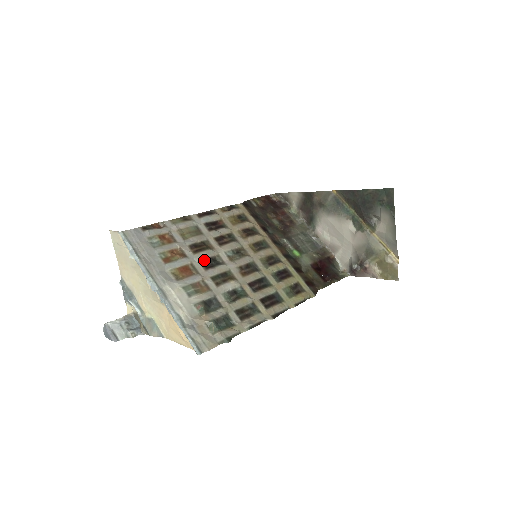
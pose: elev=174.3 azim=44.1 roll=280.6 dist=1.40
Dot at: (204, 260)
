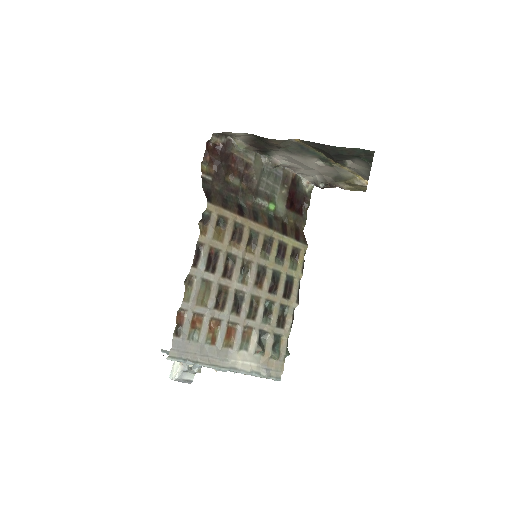
Dot at: (233, 309)
